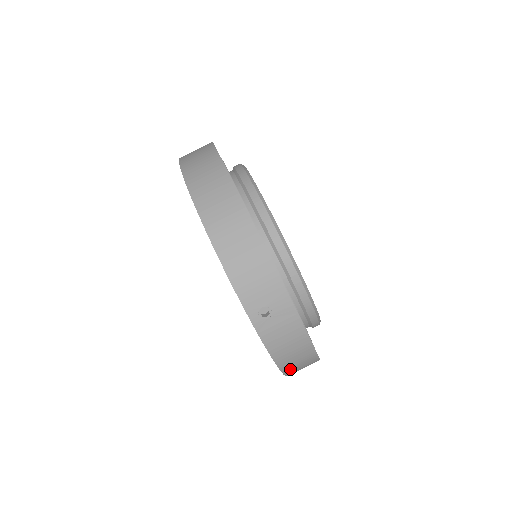
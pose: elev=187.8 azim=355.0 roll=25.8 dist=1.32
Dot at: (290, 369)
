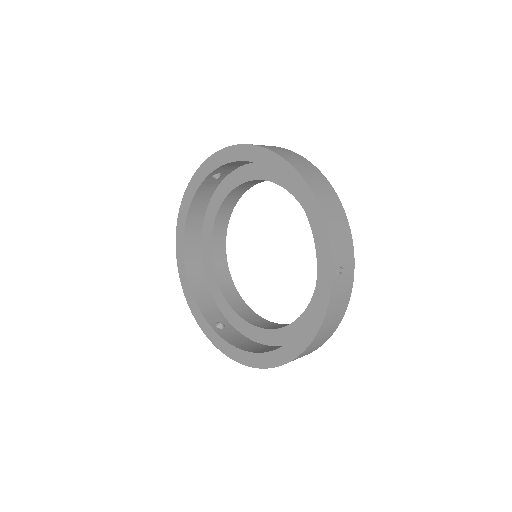
Dot at: (313, 344)
